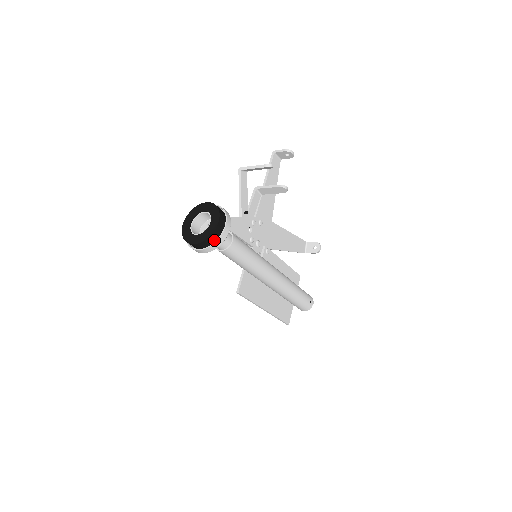
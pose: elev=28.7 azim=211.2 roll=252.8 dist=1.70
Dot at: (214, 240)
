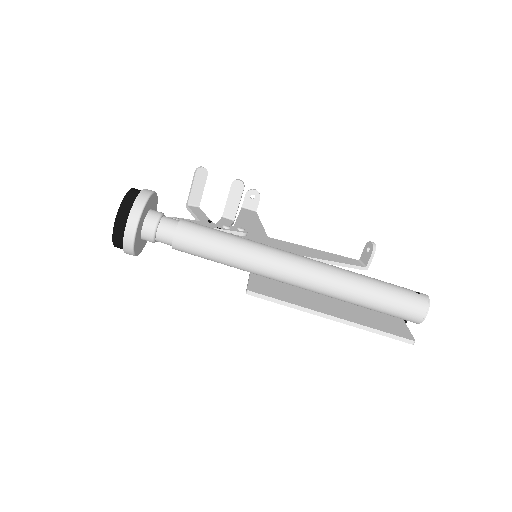
Dot at: (133, 204)
